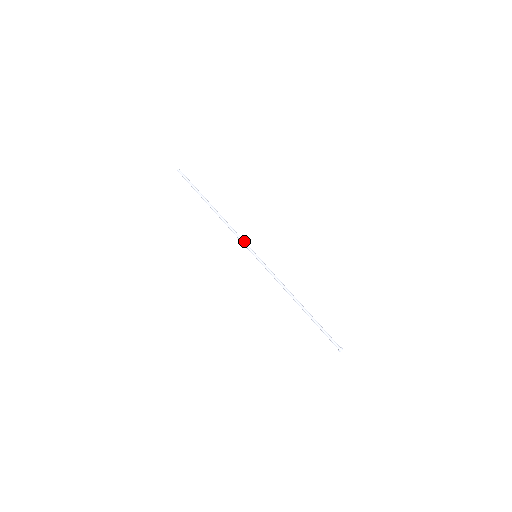
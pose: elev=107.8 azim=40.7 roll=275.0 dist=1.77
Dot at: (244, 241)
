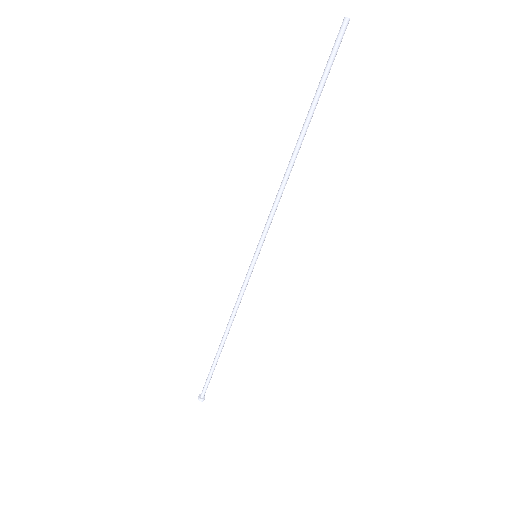
Dot at: occluded
